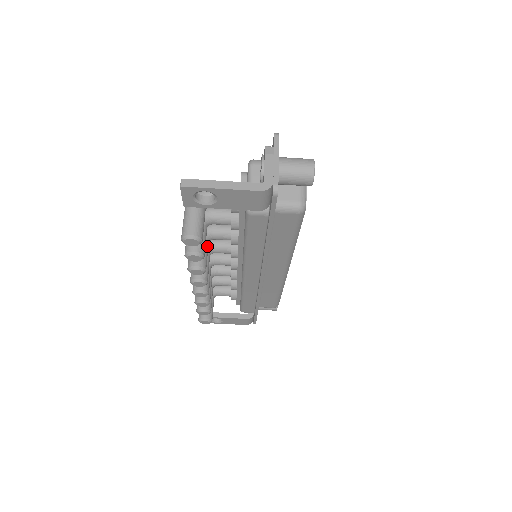
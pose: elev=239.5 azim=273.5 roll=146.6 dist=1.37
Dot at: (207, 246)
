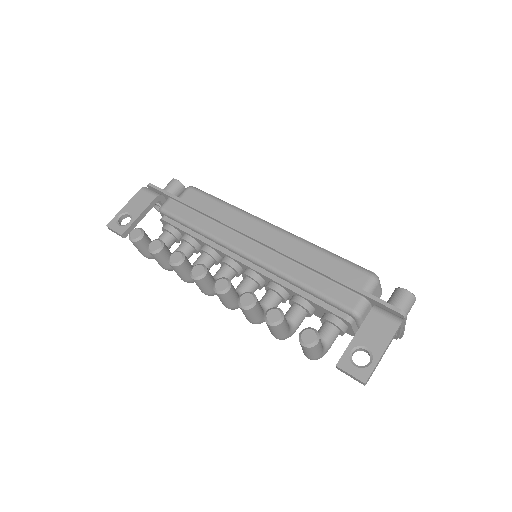
Dot at: occluded
